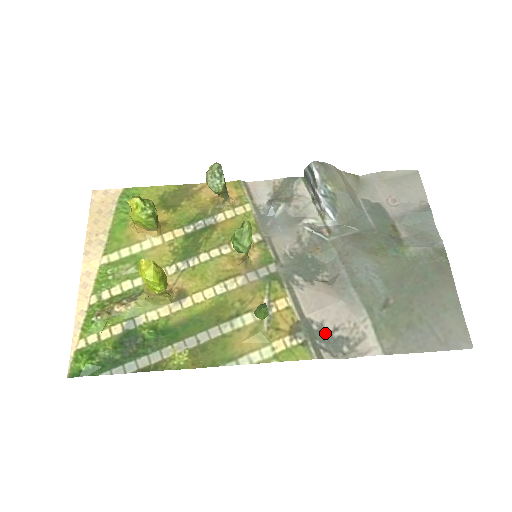
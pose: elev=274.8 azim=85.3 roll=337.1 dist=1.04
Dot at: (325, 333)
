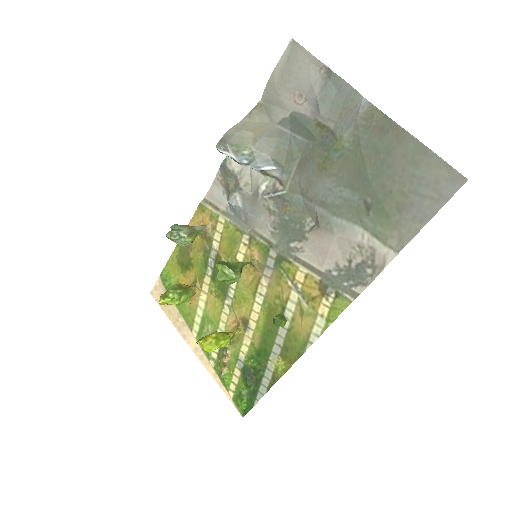
Dot at: (345, 271)
